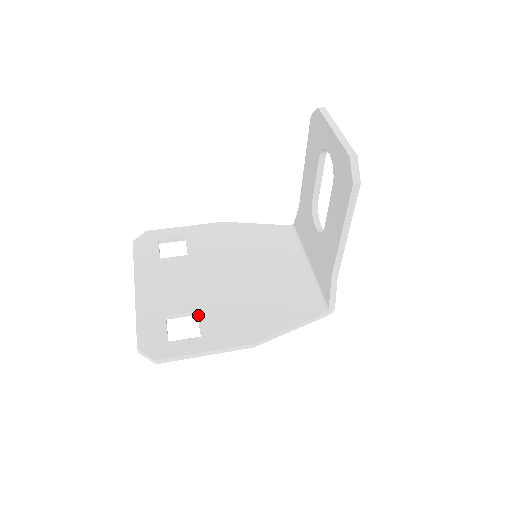
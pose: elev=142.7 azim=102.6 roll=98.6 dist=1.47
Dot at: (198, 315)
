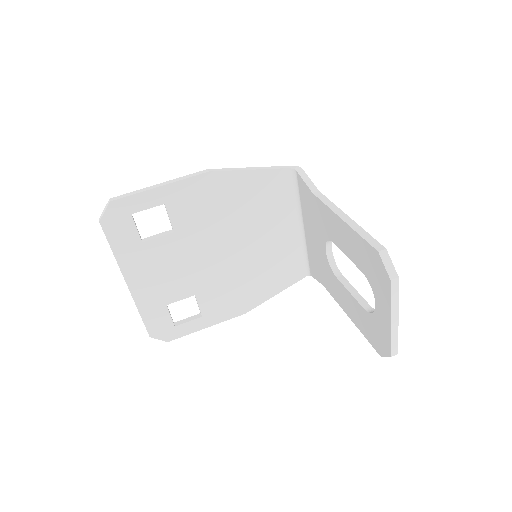
Dot at: (197, 299)
